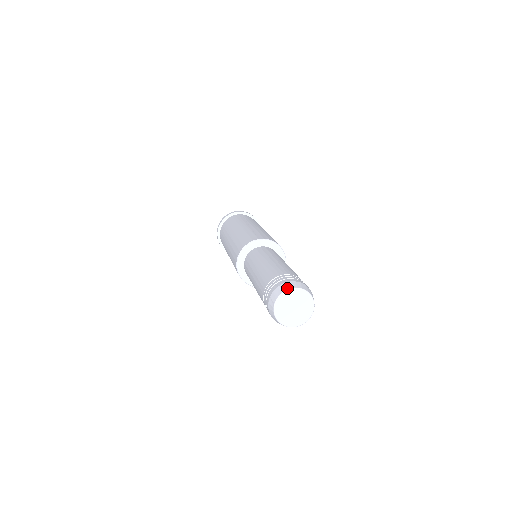
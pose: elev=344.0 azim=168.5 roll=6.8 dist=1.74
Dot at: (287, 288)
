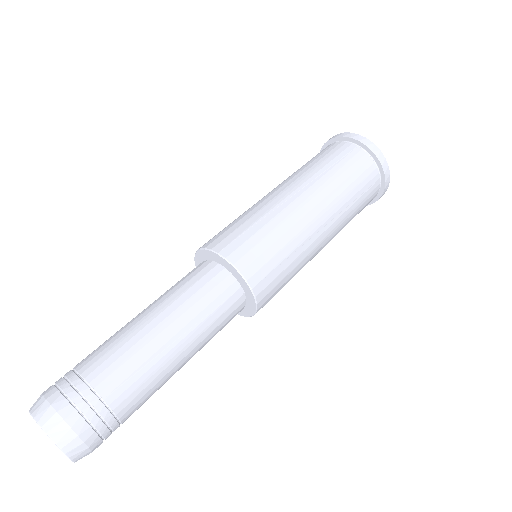
Dot at: (34, 414)
